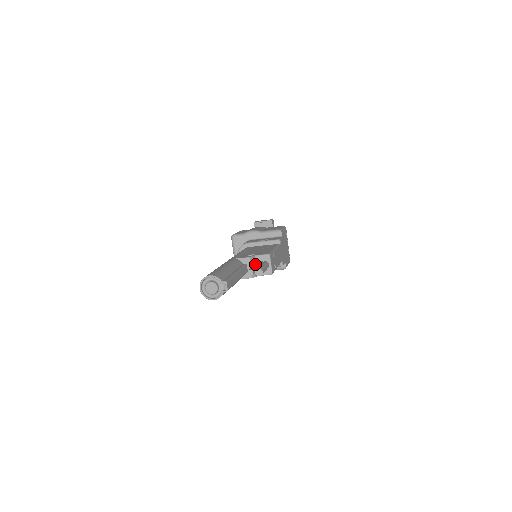
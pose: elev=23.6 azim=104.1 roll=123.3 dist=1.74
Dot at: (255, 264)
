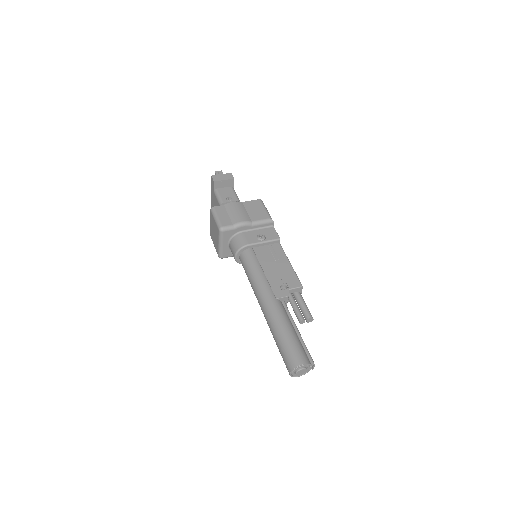
Dot at: (293, 300)
